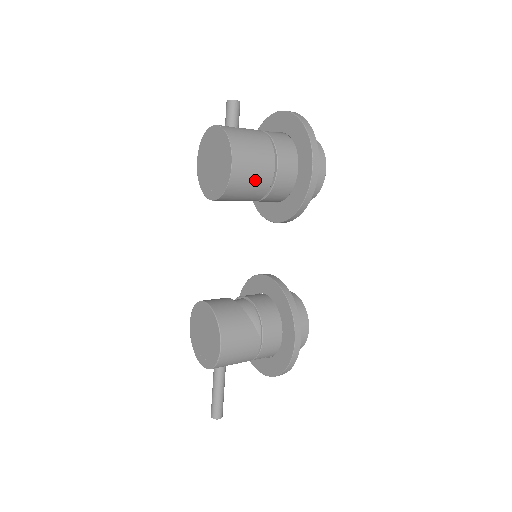
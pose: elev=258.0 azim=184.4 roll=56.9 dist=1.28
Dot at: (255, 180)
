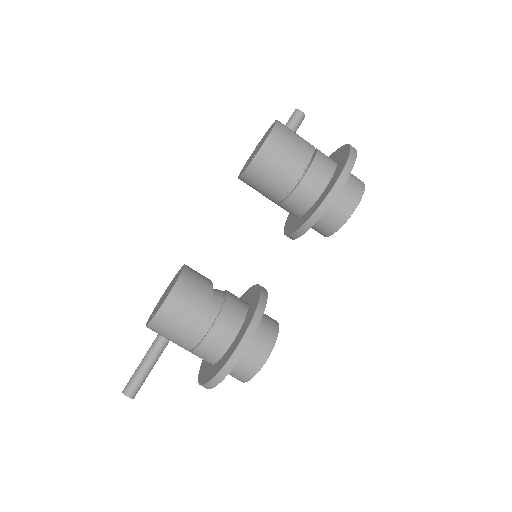
Dot at: (282, 168)
